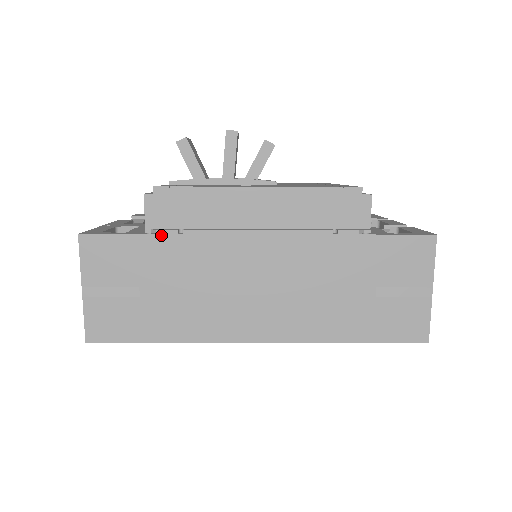
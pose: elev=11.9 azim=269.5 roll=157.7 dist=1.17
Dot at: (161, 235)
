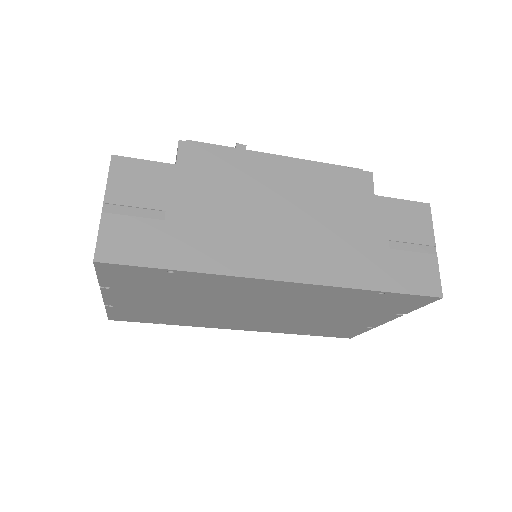
Dot at: (194, 168)
